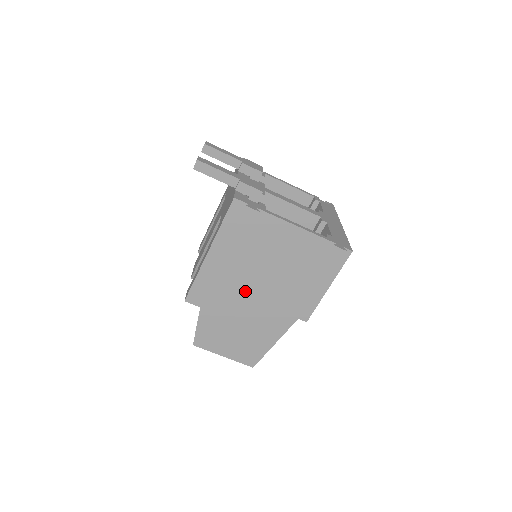
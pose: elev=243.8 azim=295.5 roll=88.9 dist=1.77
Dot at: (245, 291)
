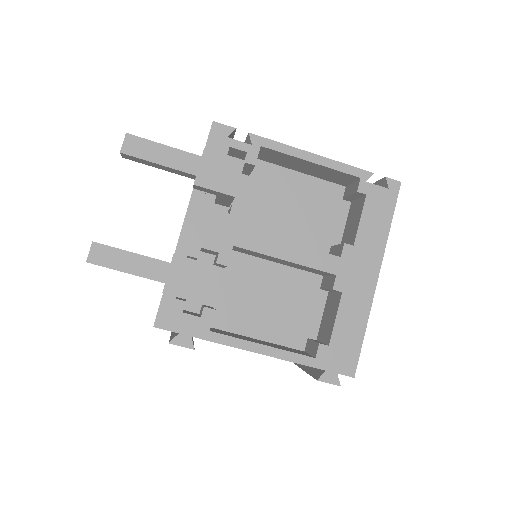
Dot at: occluded
